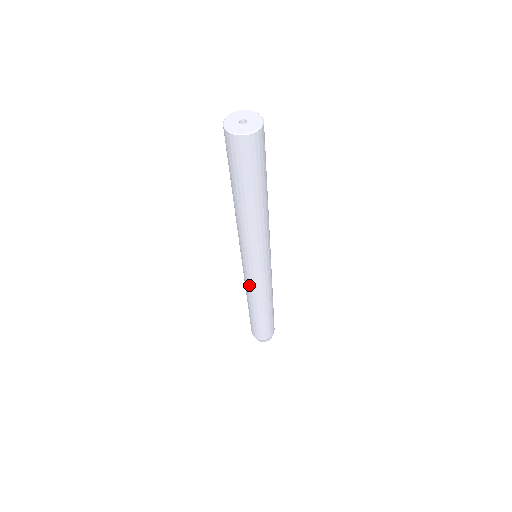
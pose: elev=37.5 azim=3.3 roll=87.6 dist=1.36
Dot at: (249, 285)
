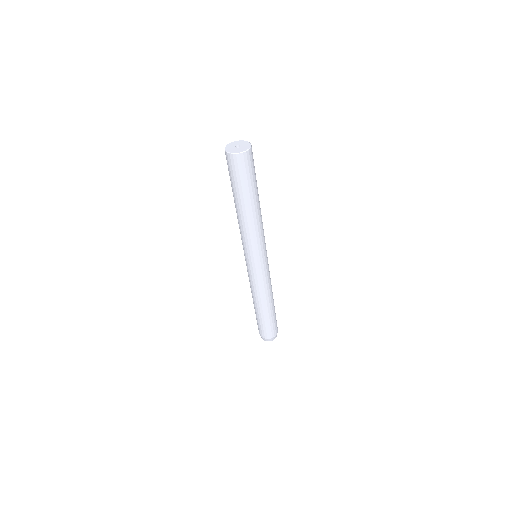
Dot at: (250, 279)
